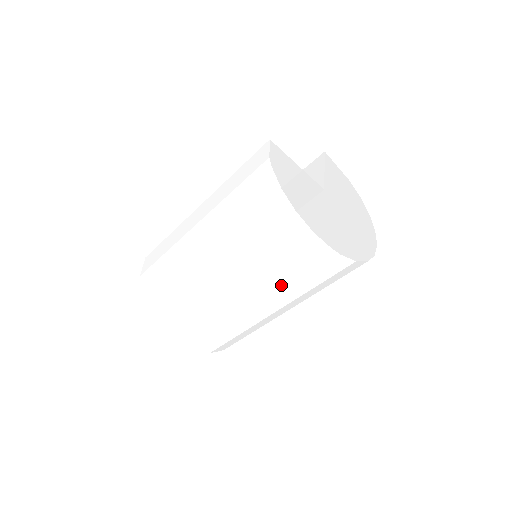
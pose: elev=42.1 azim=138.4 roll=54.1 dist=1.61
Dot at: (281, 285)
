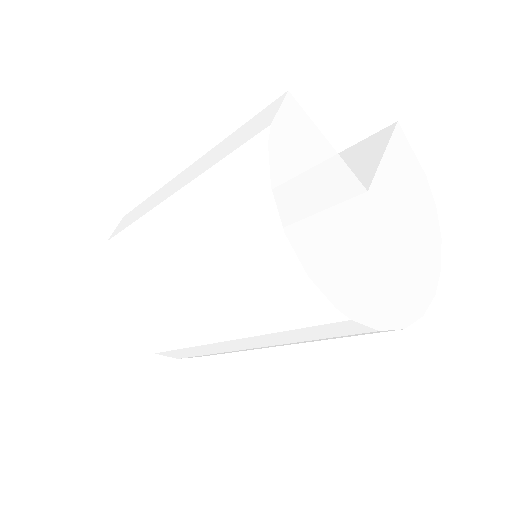
Dot at: (257, 326)
